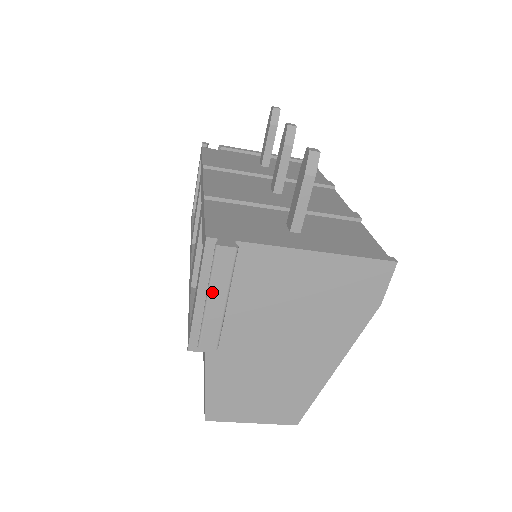
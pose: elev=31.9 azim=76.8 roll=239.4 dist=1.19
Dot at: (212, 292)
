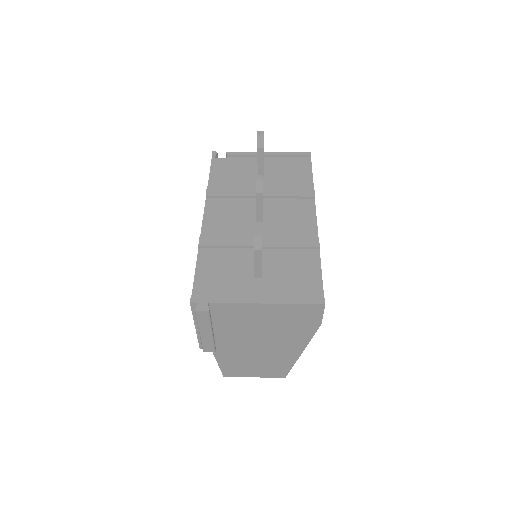
Dot at: (201, 329)
